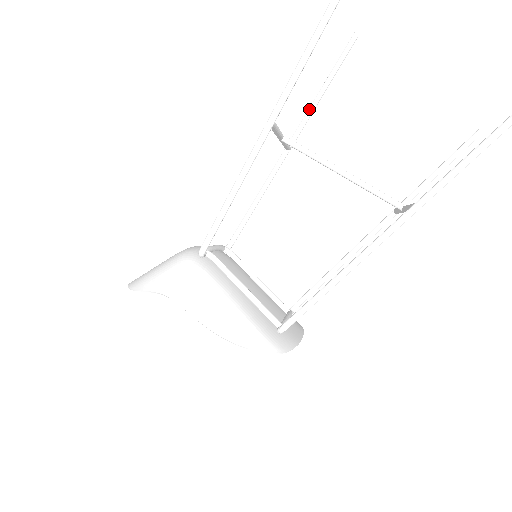
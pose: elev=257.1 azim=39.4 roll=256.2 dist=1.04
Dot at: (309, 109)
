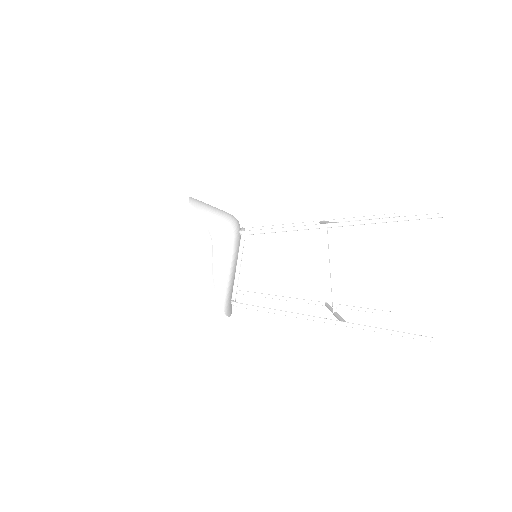
Dot at: (349, 218)
